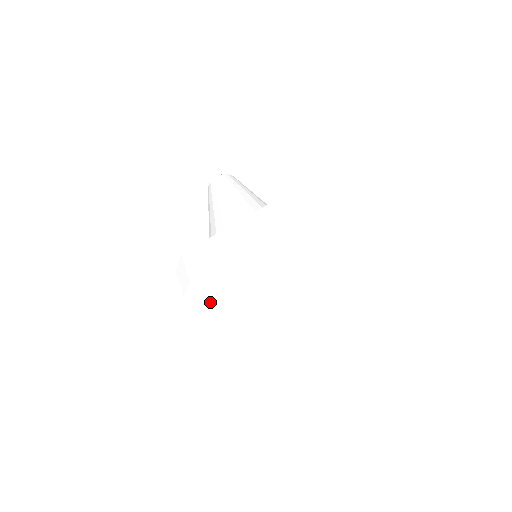
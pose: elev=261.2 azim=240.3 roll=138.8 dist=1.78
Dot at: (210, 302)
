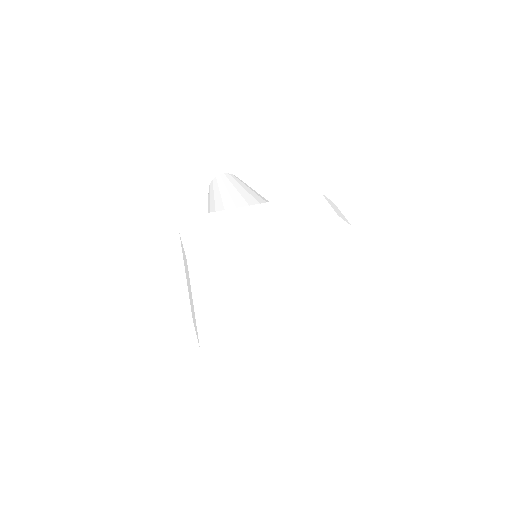
Dot at: (208, 279)
